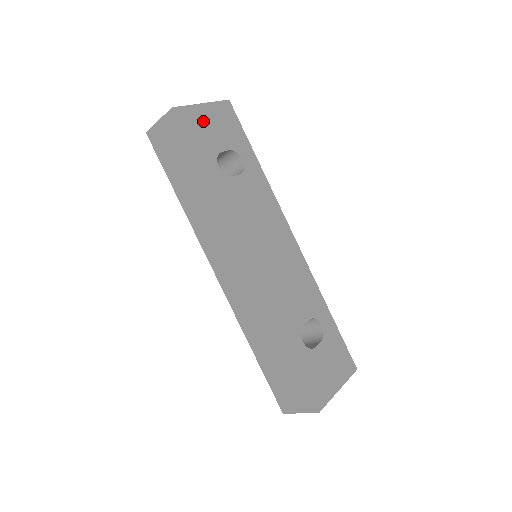
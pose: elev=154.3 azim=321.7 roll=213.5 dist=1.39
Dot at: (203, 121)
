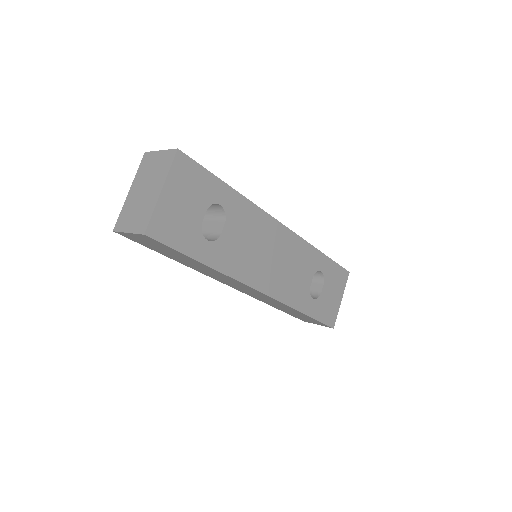
Dot at: (173, 211)
